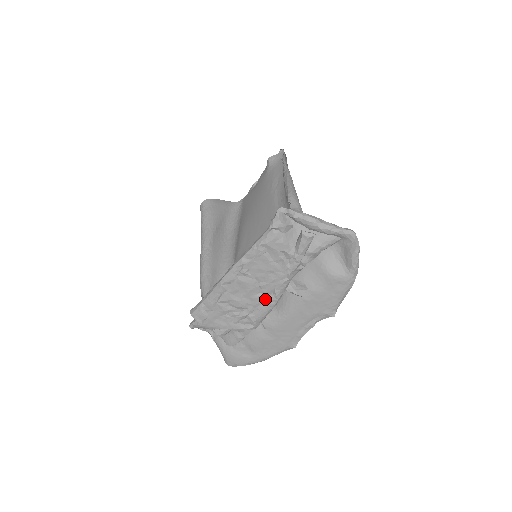
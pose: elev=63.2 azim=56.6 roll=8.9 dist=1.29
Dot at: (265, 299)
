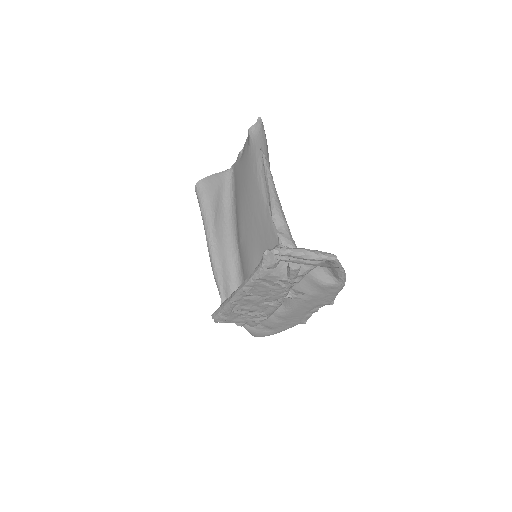
Dot at: (271, 304)
